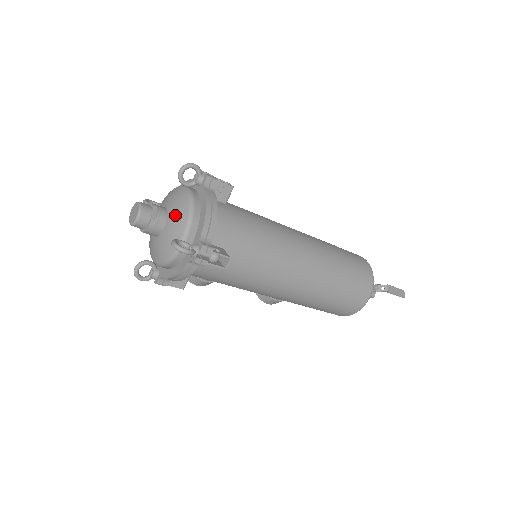
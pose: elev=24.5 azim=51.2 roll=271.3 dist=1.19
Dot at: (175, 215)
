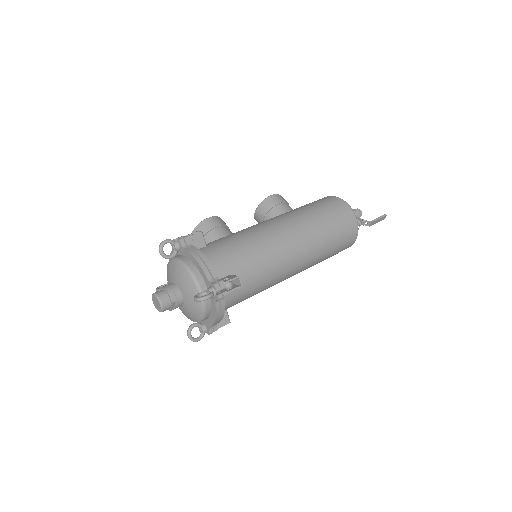
Dot at: (190, 310)
